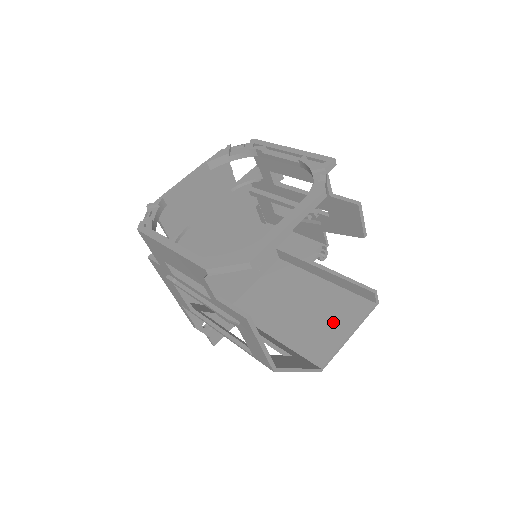
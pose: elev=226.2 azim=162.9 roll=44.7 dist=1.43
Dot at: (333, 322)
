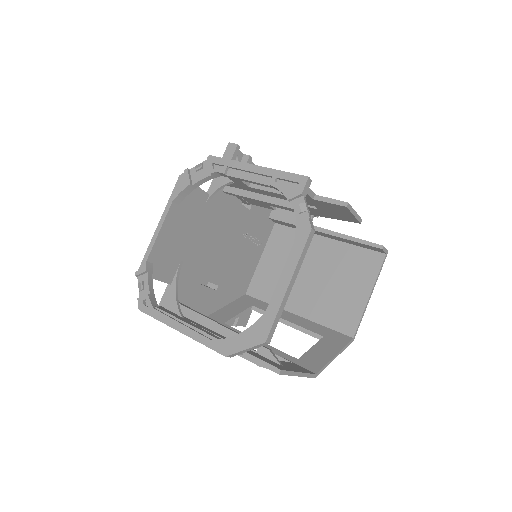
Dot at: (350, 285)
